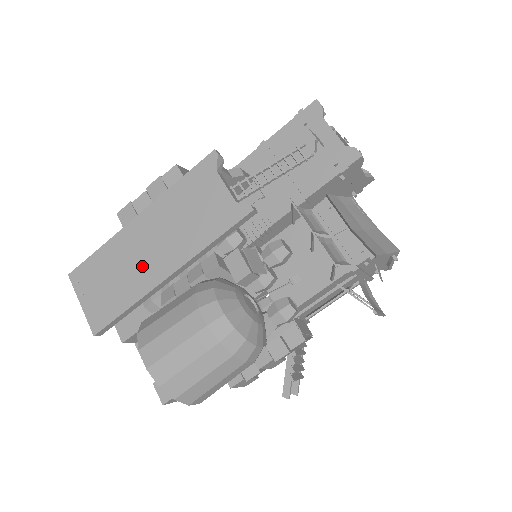
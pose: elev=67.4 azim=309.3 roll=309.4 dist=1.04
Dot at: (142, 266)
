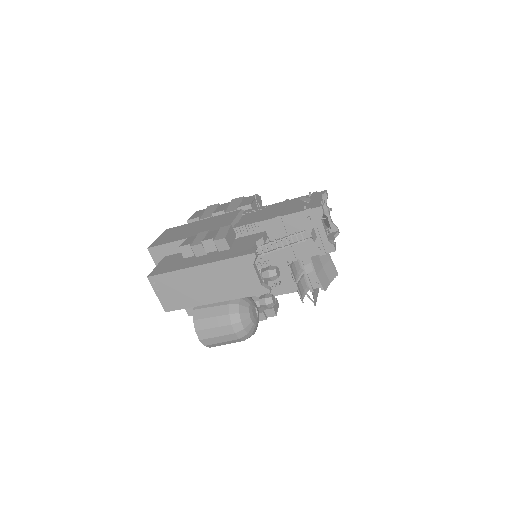
Dot at: (199, 292)
